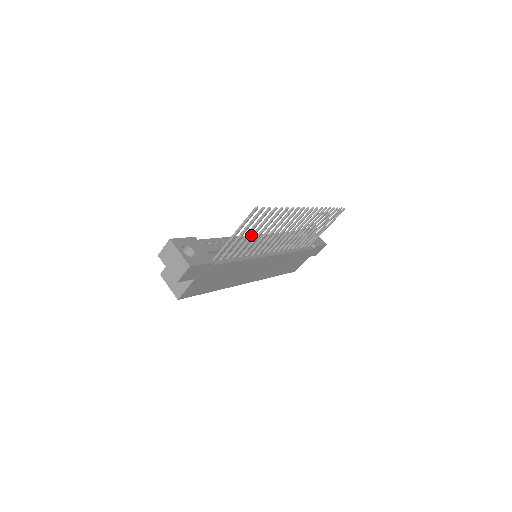
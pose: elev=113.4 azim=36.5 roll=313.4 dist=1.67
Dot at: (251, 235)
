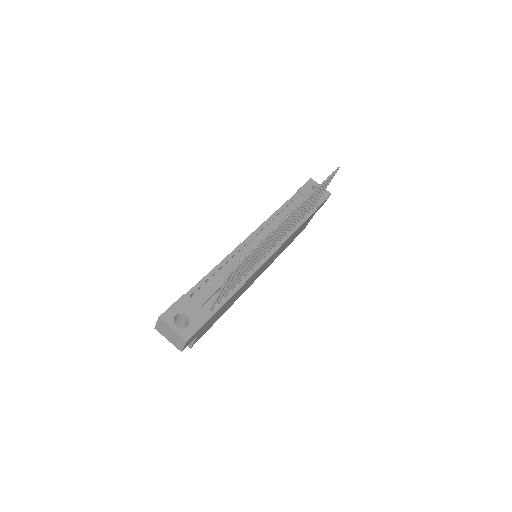
Dot at: occluded
